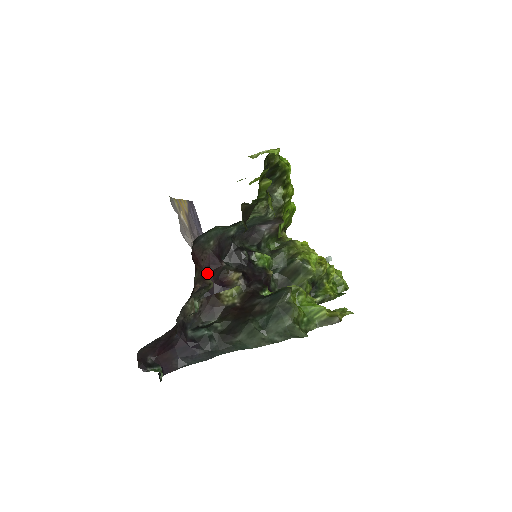
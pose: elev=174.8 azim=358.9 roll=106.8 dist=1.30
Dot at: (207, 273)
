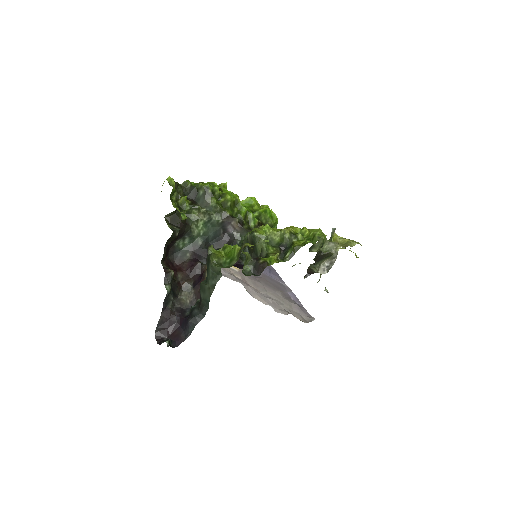
Dot at: (190, 273)
